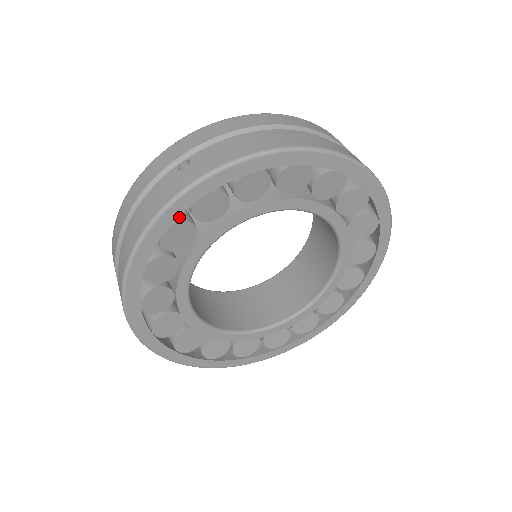
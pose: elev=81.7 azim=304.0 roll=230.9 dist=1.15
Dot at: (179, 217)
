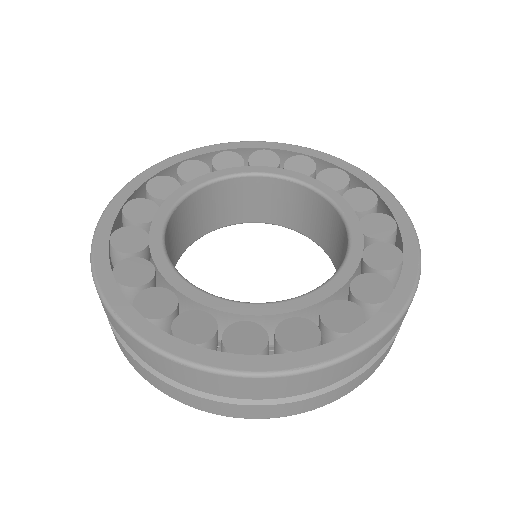
Dot at: (240, 158)
